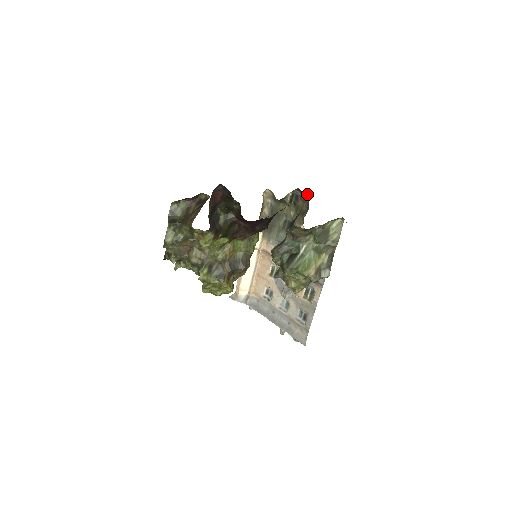
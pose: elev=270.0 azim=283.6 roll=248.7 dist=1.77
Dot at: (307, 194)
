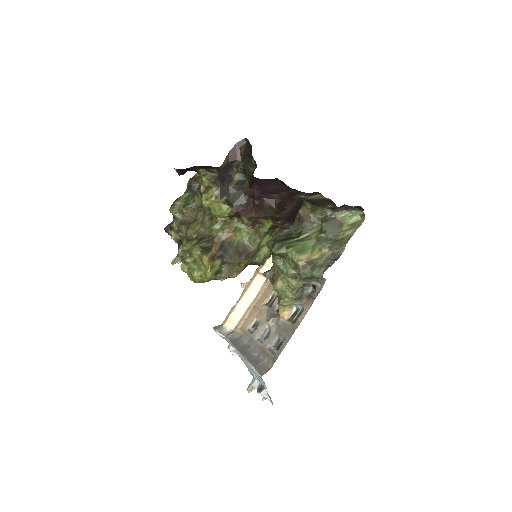
Dot at: occluded
